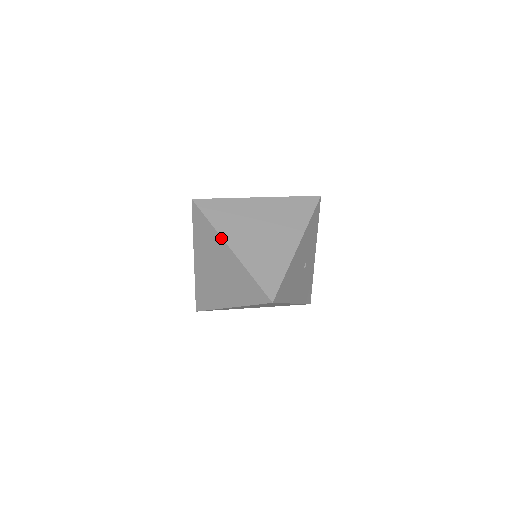
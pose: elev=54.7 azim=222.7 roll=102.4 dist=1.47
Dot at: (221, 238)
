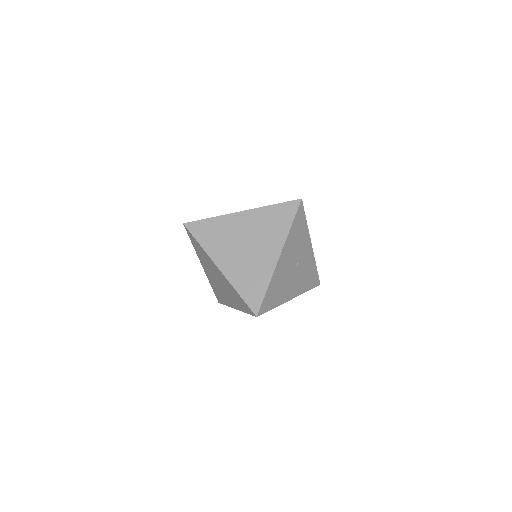
Dot at: (210, 259)
